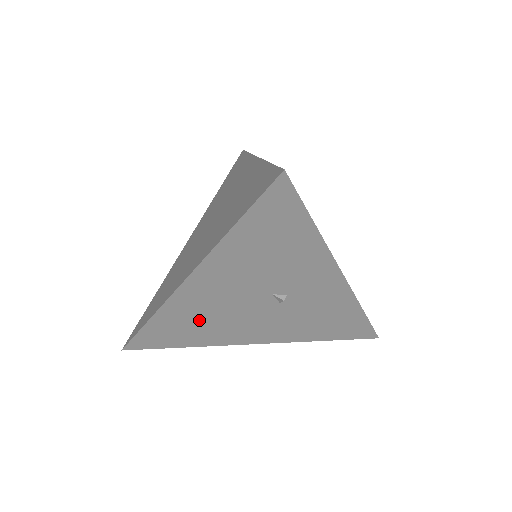
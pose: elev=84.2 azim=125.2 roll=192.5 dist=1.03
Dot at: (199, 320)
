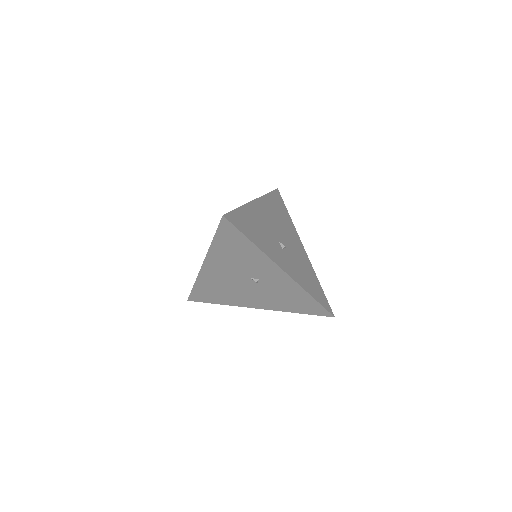
Dot at: (219, 288)
